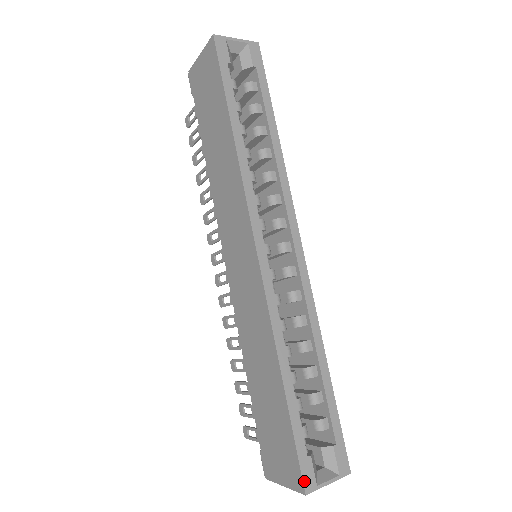
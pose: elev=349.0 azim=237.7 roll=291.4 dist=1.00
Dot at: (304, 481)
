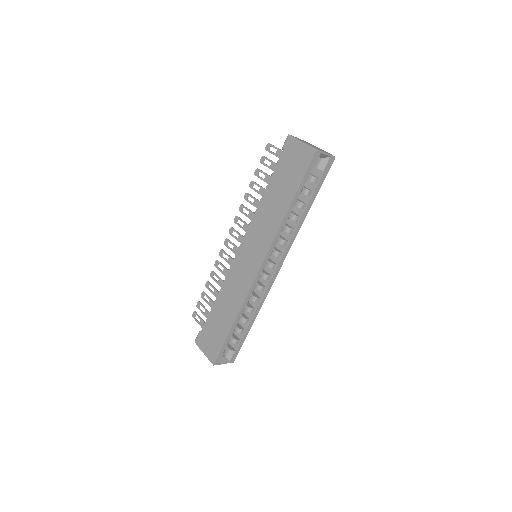
Dot at: (216, 361)
